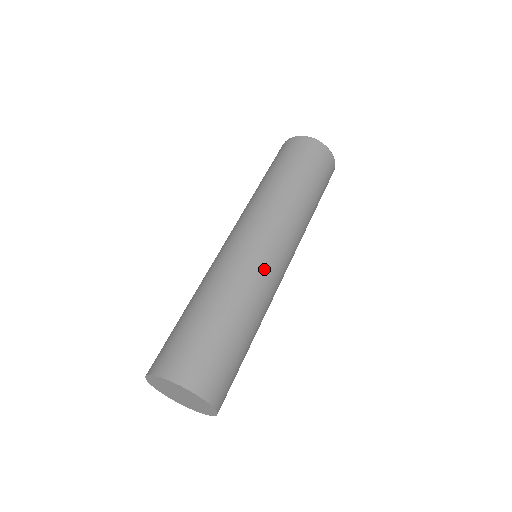
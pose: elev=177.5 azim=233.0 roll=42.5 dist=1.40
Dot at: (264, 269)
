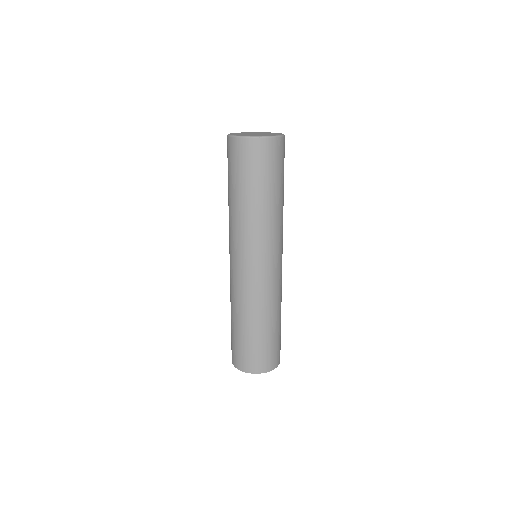
Dot at: (260, 285)
